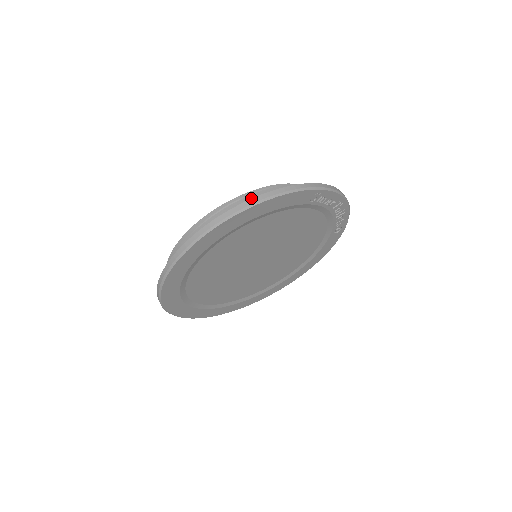
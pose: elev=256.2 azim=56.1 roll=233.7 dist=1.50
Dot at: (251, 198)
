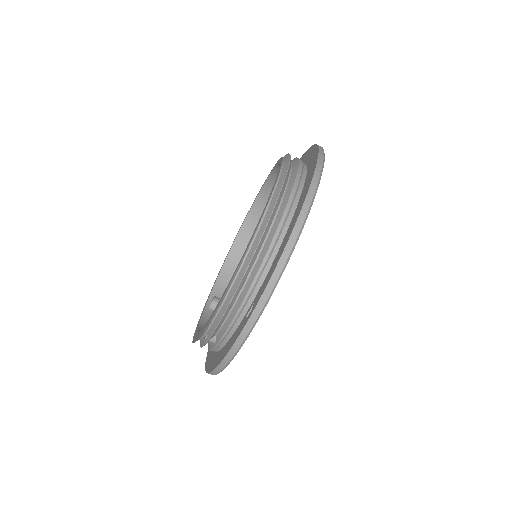
Dot at: (256, 254)
